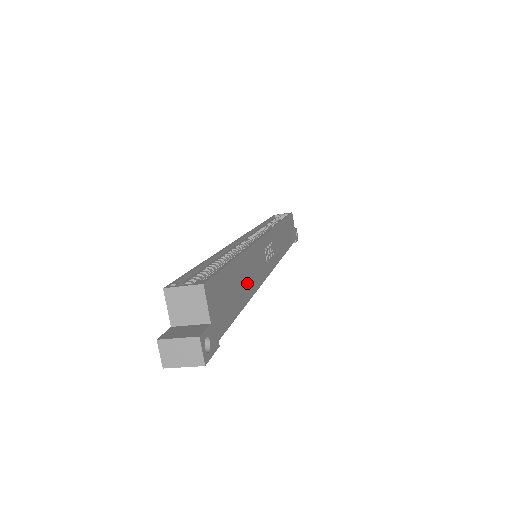
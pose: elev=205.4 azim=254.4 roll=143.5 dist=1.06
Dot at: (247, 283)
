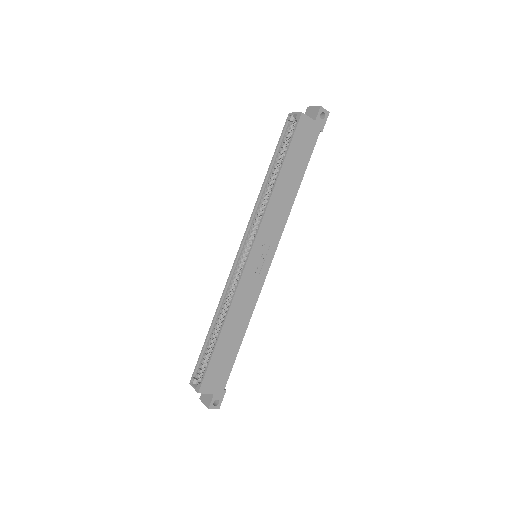
Dot at: (238, 328)
